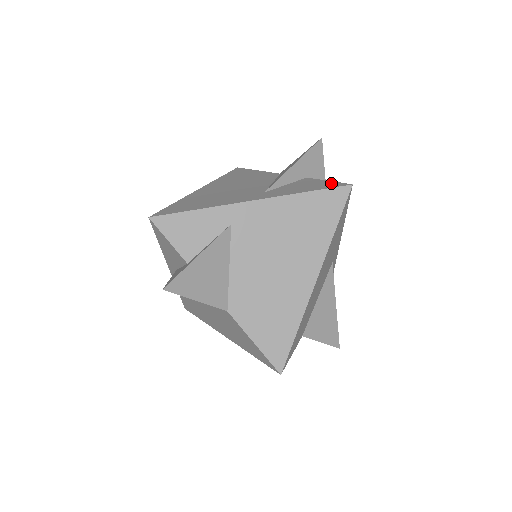
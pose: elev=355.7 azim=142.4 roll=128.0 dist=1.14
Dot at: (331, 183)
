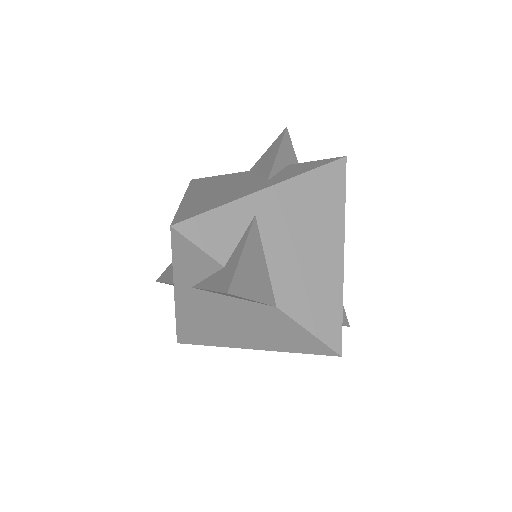
Dot at: (323, 160)
